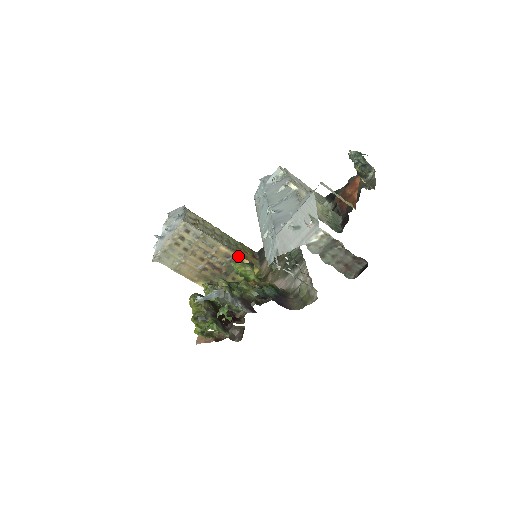
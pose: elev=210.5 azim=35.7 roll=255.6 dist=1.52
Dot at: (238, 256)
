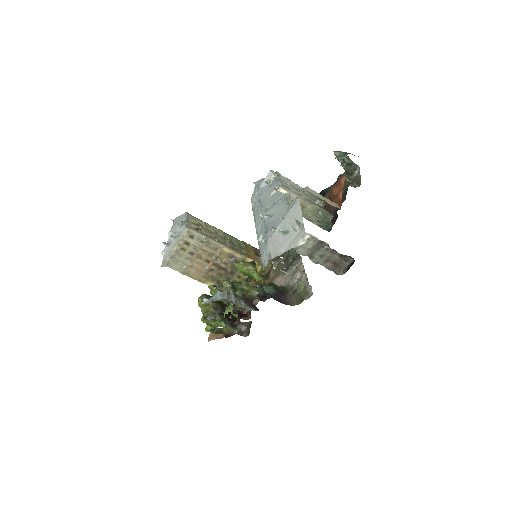
Dot at: (241, 256)
